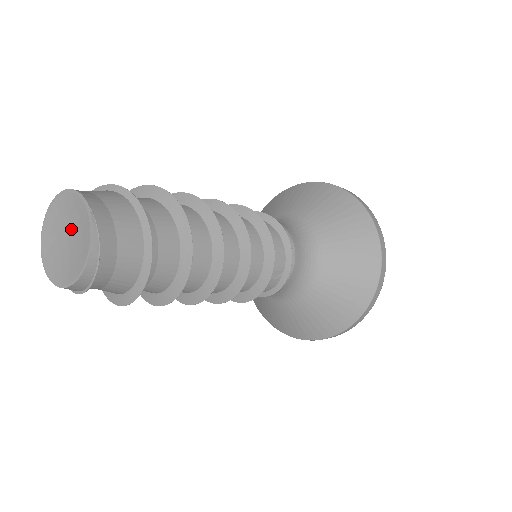
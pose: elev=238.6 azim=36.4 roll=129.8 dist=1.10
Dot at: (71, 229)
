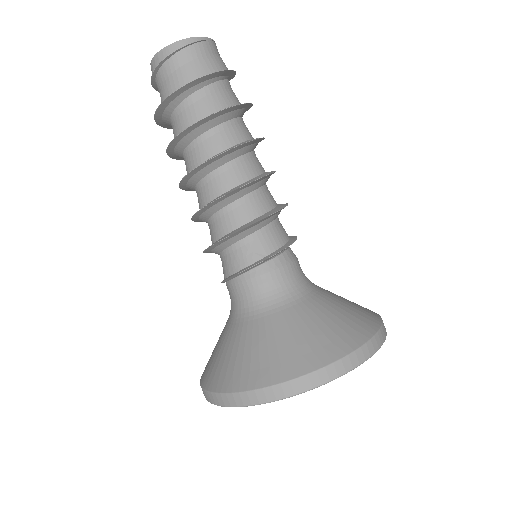
Dot at: occluded
